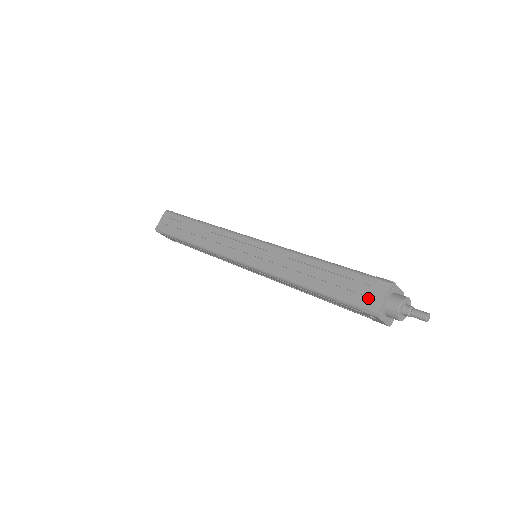
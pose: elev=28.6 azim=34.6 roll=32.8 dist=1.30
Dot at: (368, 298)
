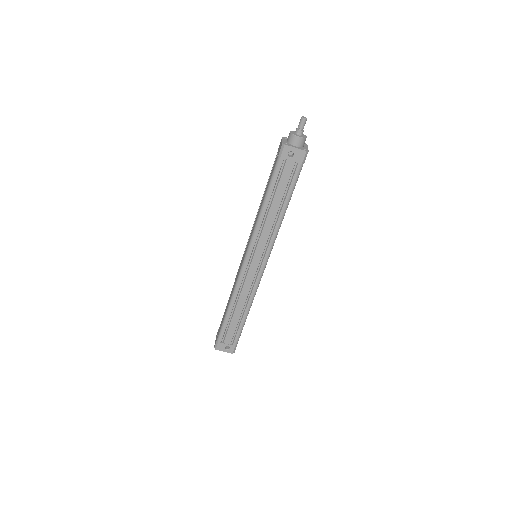
Dot at: occluded
